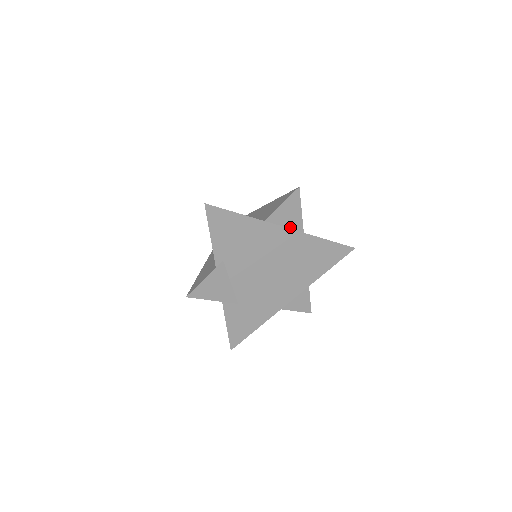
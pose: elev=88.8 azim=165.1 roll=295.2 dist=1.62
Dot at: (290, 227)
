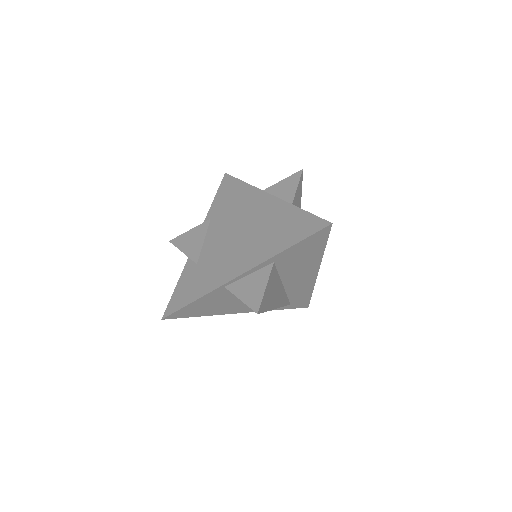
Dot at: occluded
